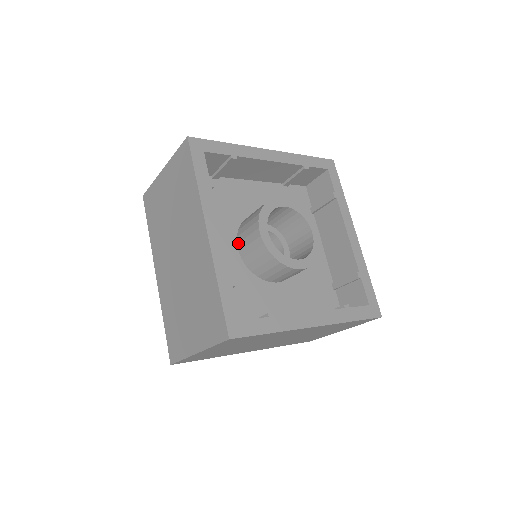
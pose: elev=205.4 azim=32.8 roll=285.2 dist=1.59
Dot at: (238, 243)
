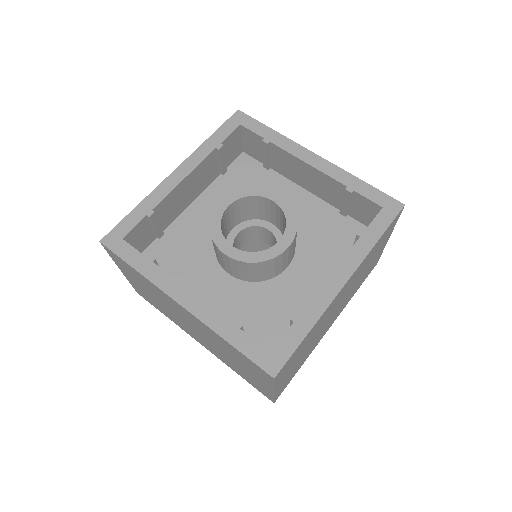
Dot at: (225, 271)
